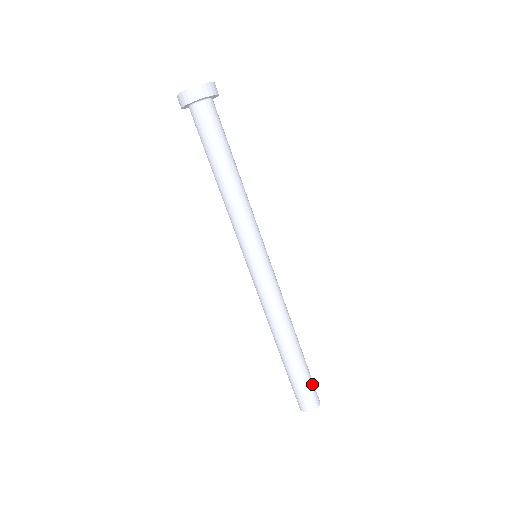
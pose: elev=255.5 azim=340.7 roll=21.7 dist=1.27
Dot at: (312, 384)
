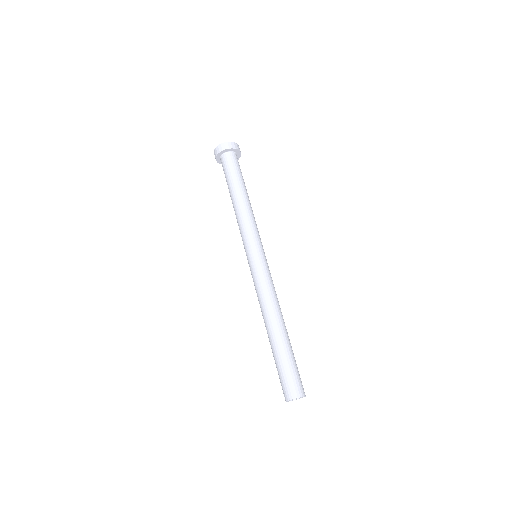
Dot at: (293, 373)
